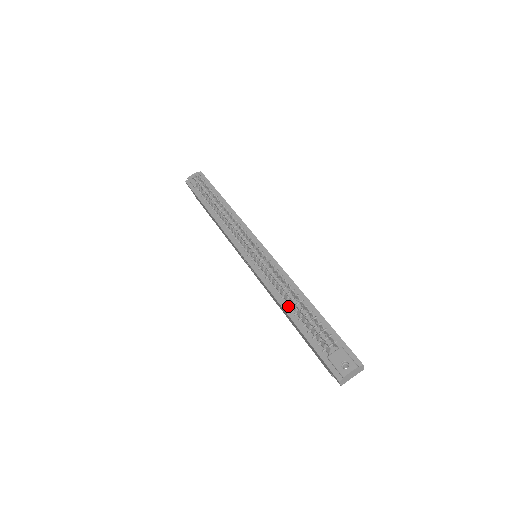
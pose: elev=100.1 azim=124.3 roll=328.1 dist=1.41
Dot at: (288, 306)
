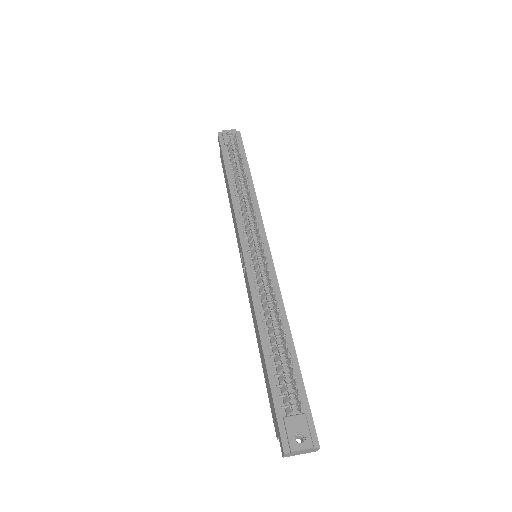
Dot at: (266, 333)
